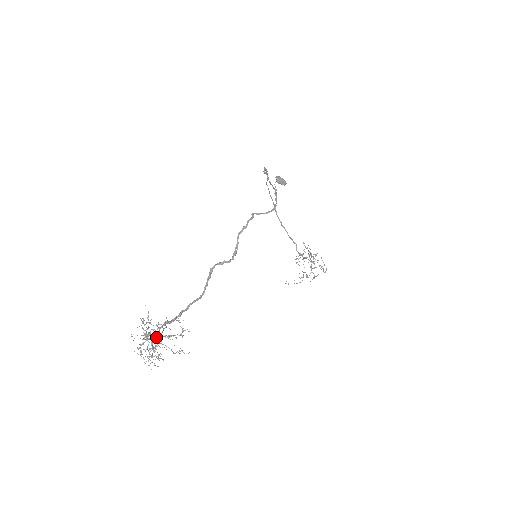
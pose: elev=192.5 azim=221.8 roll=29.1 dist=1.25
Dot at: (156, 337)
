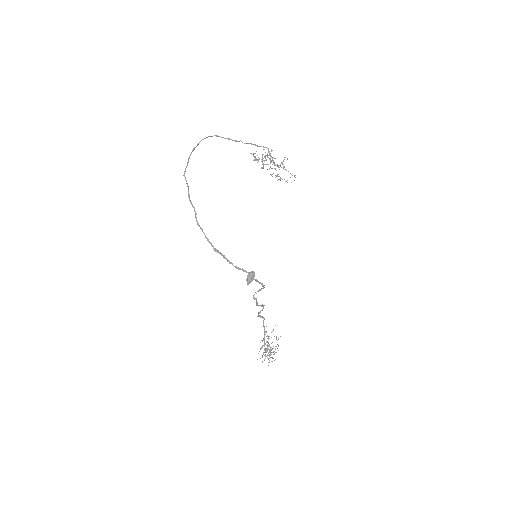
Dot at: (268, 348)
